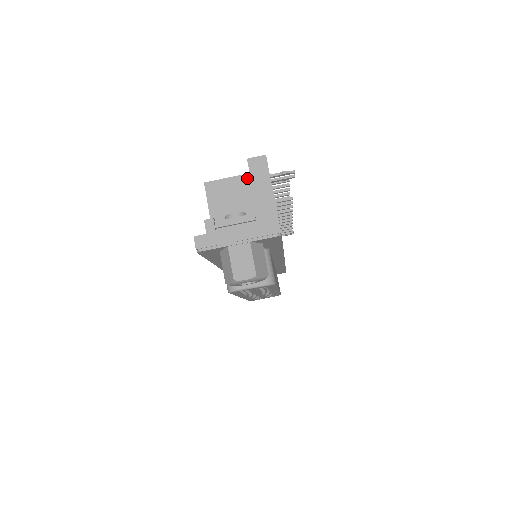
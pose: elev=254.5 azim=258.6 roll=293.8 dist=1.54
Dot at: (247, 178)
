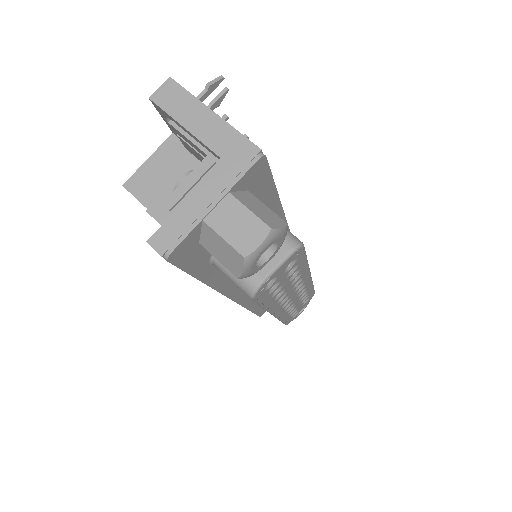
Dot at: (172, 142)
